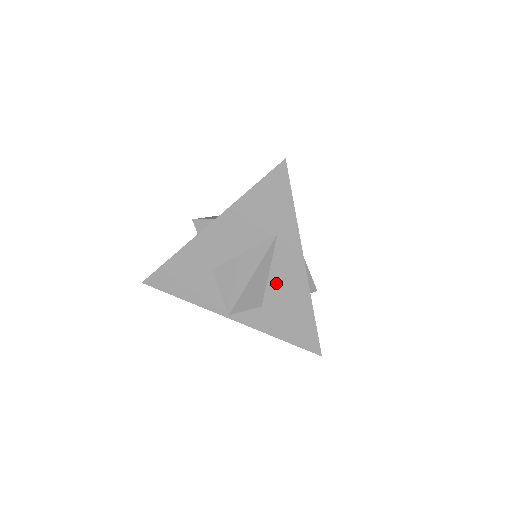
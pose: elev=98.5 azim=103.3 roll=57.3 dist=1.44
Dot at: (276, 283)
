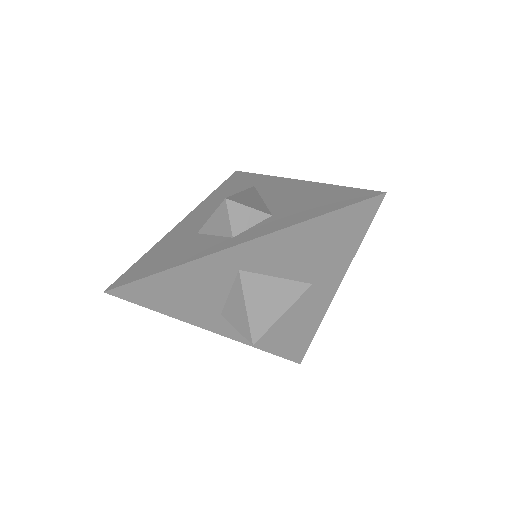
Dot at: (275, 199)
